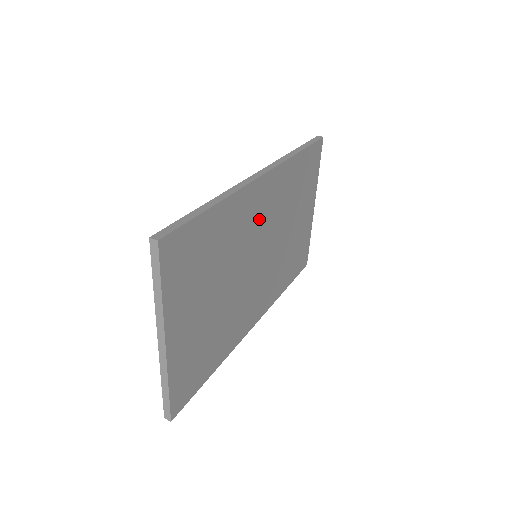
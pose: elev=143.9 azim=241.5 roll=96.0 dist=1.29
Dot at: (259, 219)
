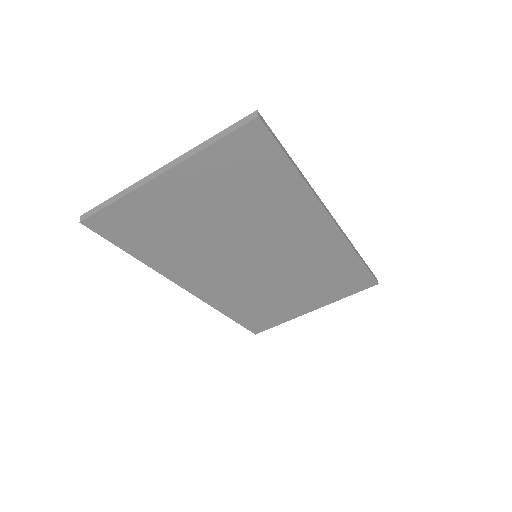
Dot at: (292, 238)
